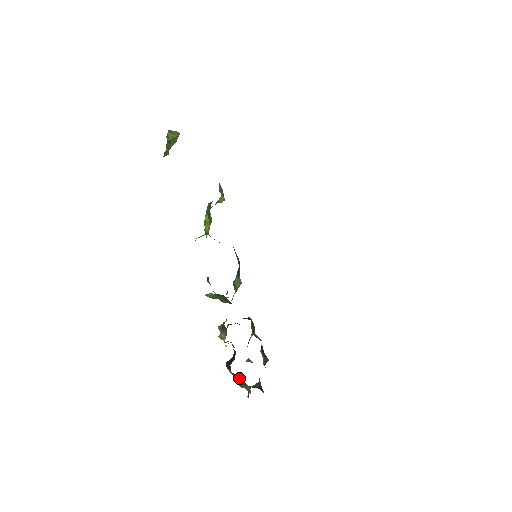
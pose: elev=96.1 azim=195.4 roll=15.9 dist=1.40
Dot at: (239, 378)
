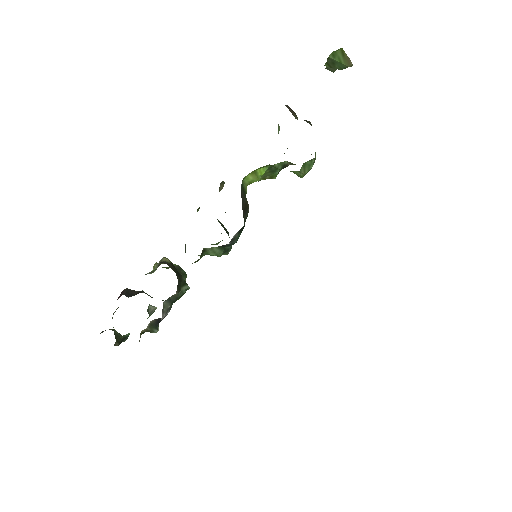
Dot at: occluded
